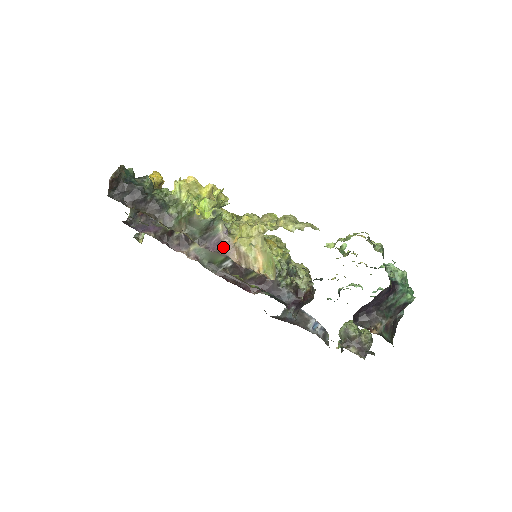
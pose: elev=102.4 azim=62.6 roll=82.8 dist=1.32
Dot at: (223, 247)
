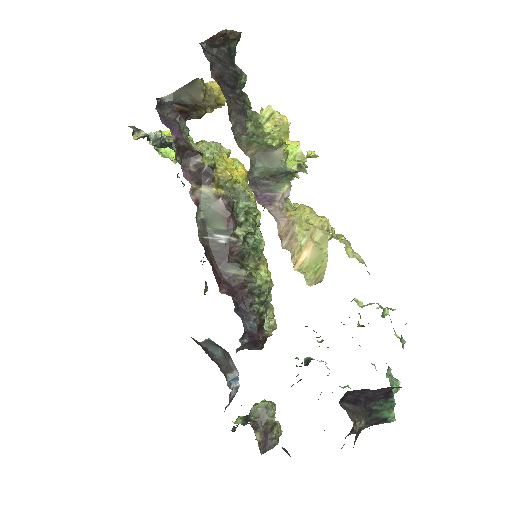
Dot at: (274, 208)
